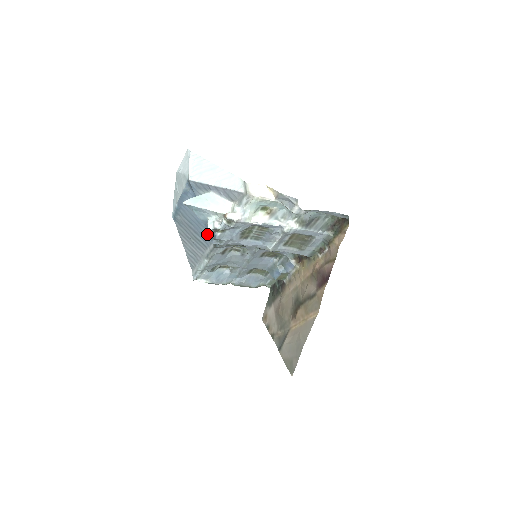
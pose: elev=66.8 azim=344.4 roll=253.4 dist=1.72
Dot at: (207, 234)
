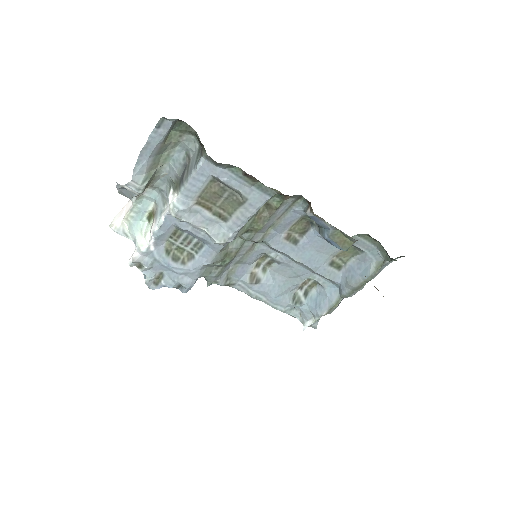
Dot at: occluded
